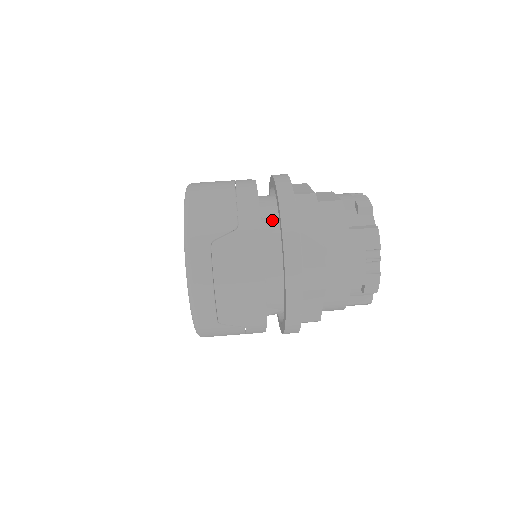
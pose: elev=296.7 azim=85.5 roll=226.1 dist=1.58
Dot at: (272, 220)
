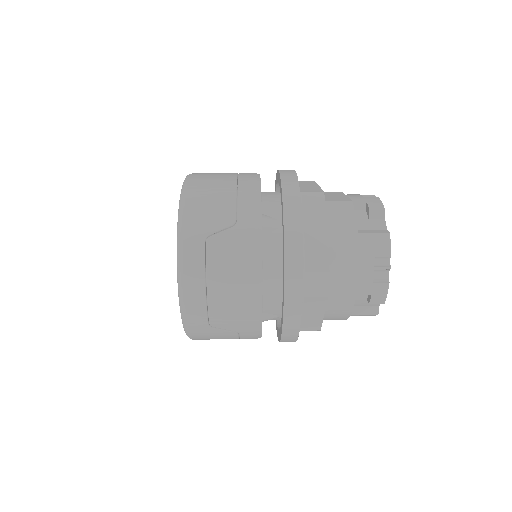
Dot at: (274, 218)
